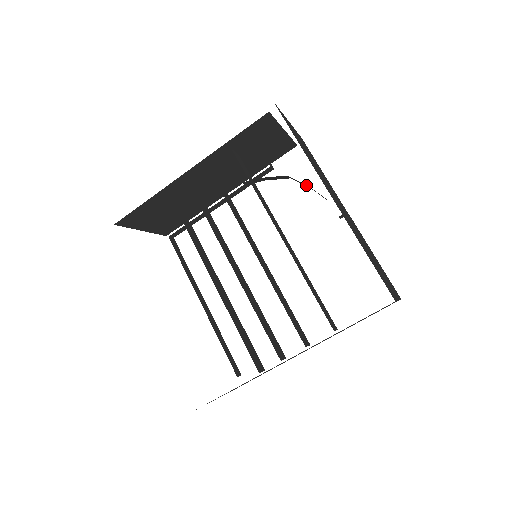
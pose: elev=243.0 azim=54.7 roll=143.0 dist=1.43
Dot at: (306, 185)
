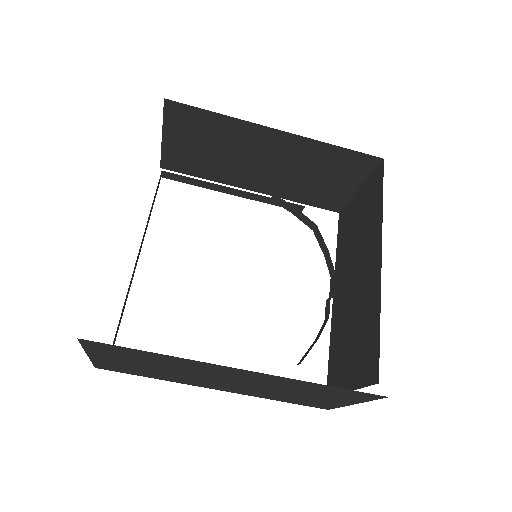
Dot at: (326, 246)
